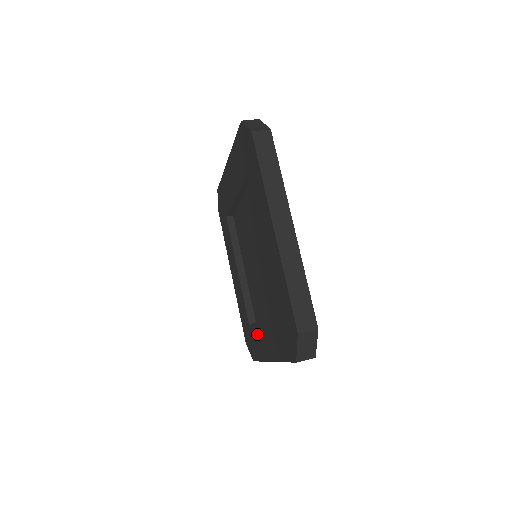
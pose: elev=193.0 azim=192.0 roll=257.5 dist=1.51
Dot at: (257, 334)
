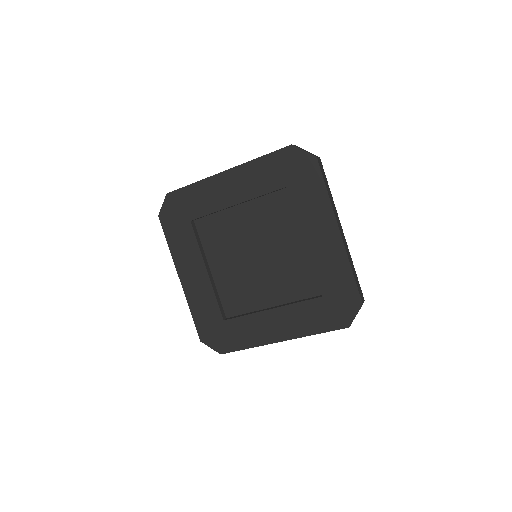
Dot at: (249, 324)
